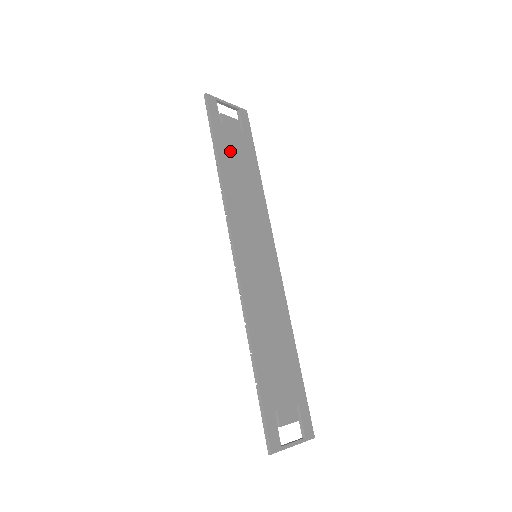
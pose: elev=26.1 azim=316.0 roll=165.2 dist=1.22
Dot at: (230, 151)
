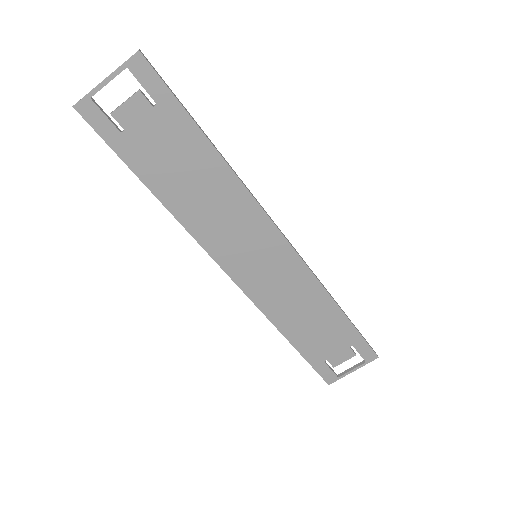
Dot at: (157, 161)
